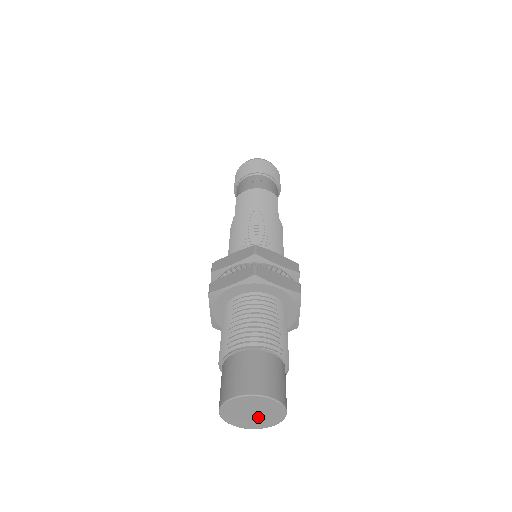
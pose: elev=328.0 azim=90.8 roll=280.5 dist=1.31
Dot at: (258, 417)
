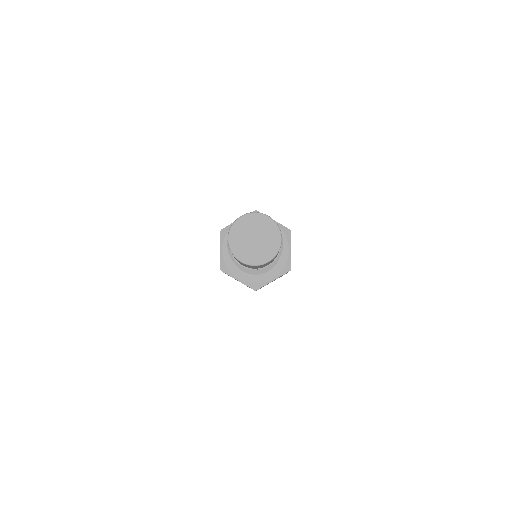
Dot at: (259, 245)
